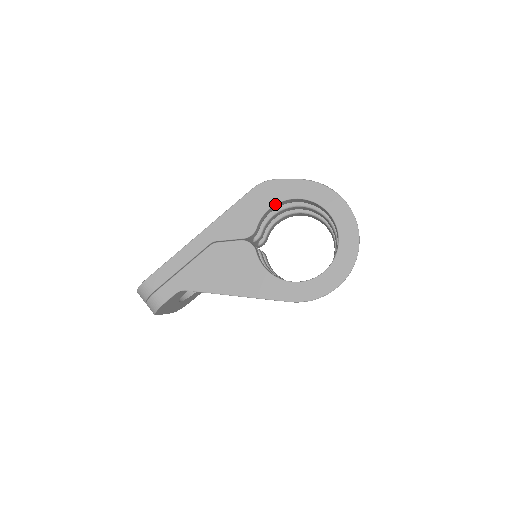
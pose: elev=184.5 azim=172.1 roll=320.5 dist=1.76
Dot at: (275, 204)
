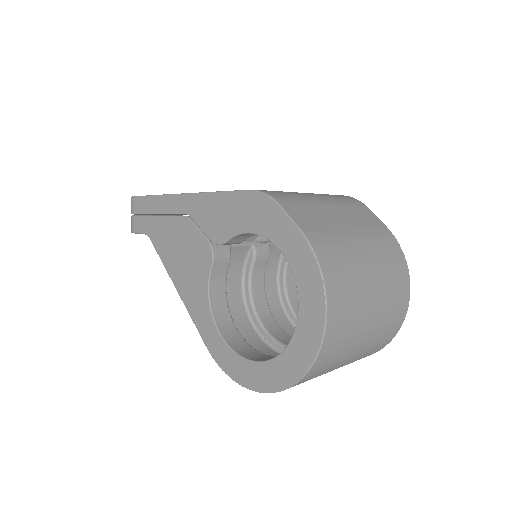
Dot at: (257, 233)
